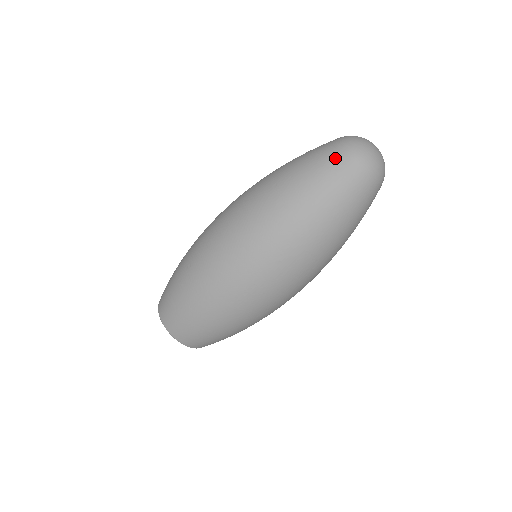
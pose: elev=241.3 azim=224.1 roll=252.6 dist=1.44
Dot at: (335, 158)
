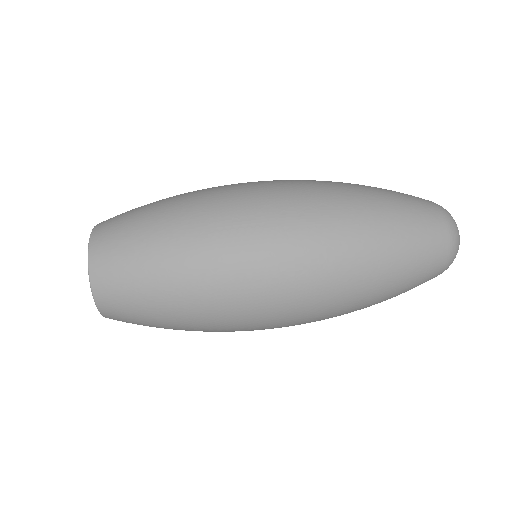
Dot at: occluded
